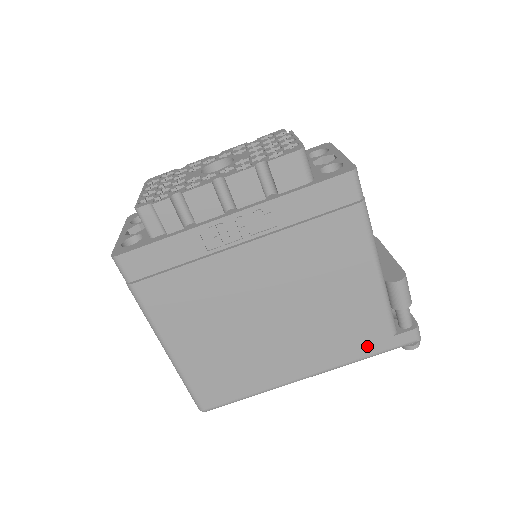
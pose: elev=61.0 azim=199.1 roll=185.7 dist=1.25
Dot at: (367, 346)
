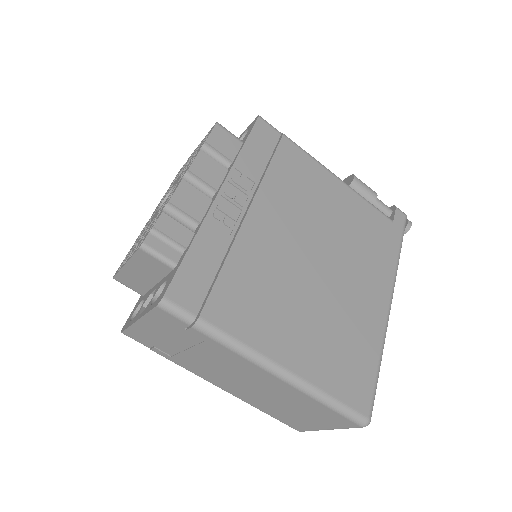
Dot at: (390, 242)
